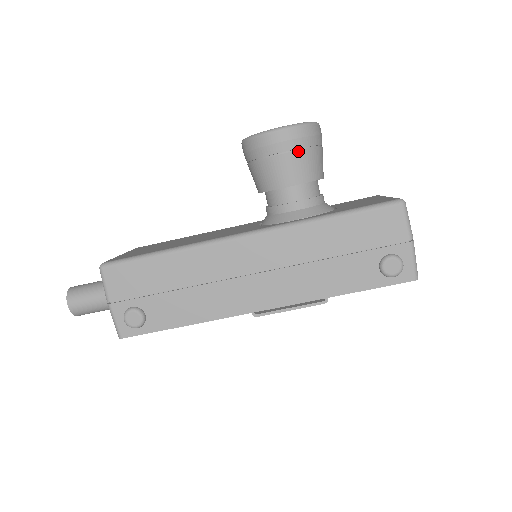
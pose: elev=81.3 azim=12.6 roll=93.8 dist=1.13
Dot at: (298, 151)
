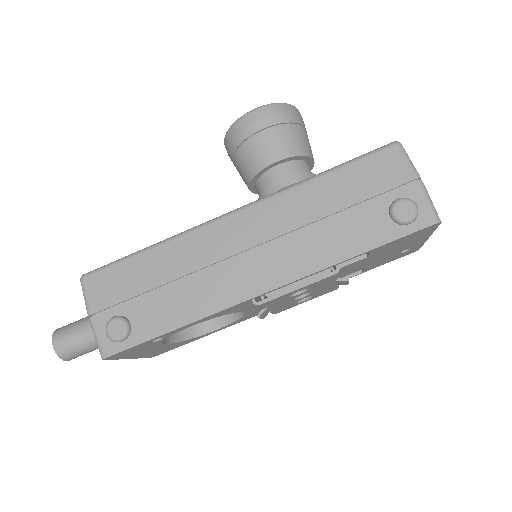
Dot at: (277, 126)
